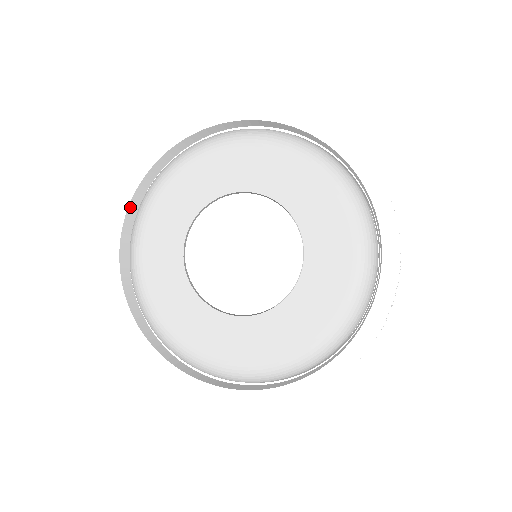
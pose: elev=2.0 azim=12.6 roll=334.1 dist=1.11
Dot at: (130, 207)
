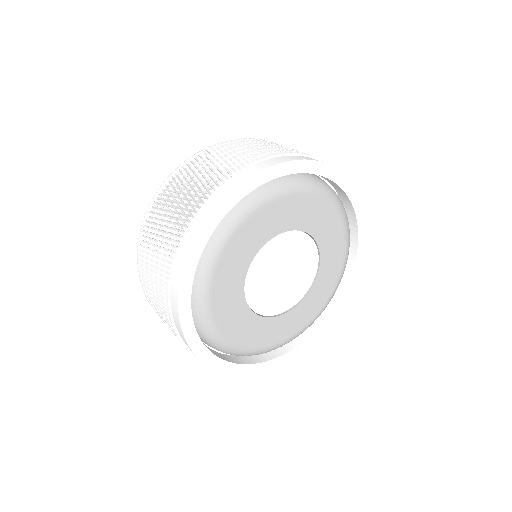
Dot at: (224, 212)
